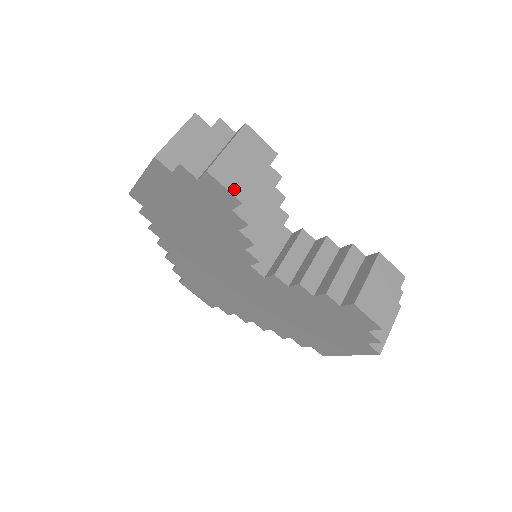
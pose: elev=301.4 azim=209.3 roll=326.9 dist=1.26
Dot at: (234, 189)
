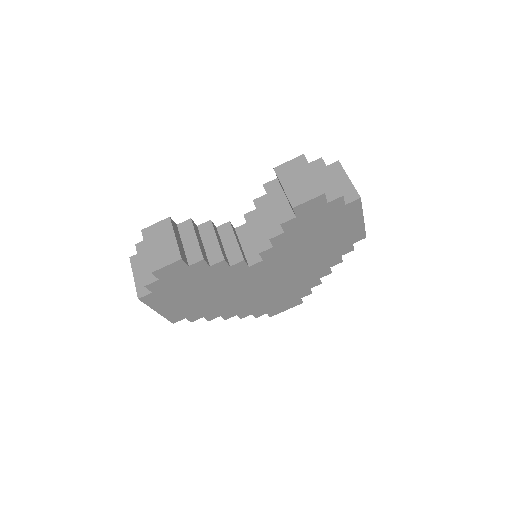
Dot at: (171, 260)
